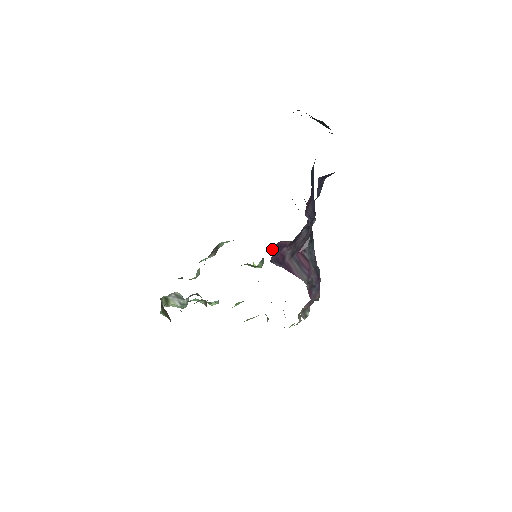
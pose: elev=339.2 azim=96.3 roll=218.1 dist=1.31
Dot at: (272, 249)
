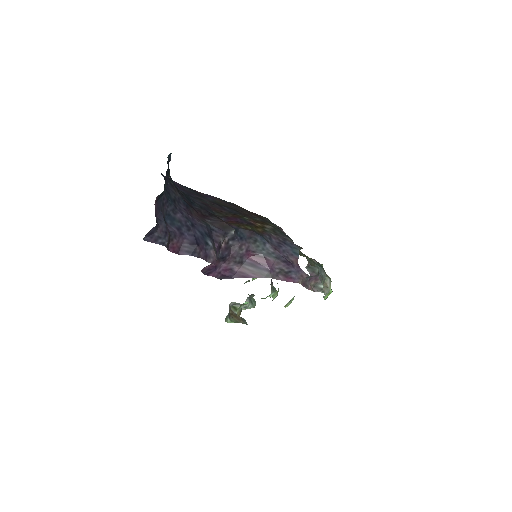
Dot at: (206, 274)
